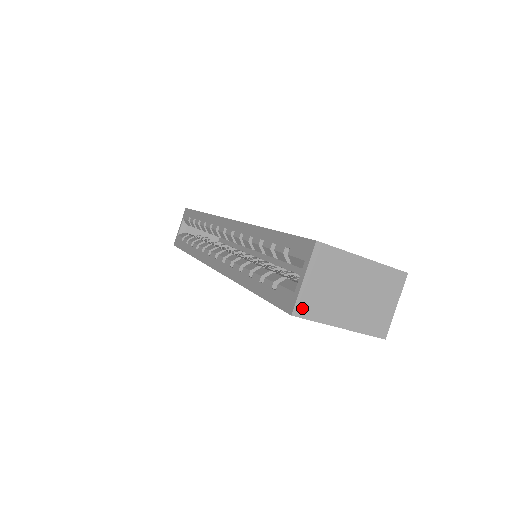
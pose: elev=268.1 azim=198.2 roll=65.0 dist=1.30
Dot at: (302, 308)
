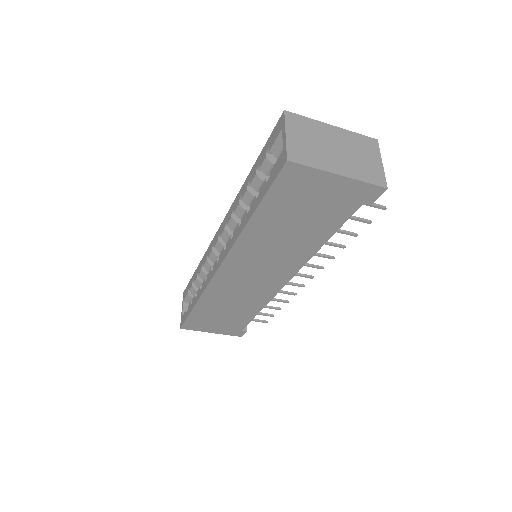
Dot at: (294, 156)
